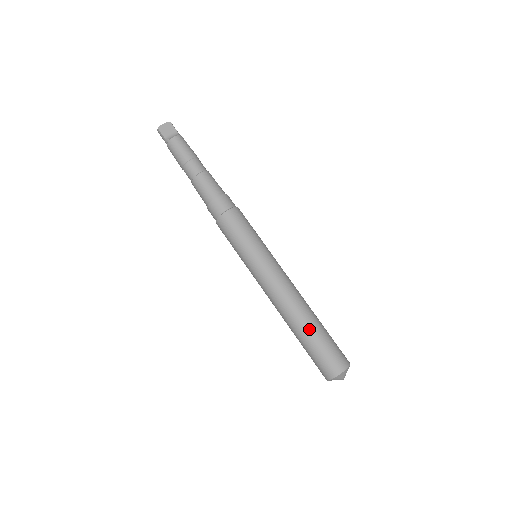
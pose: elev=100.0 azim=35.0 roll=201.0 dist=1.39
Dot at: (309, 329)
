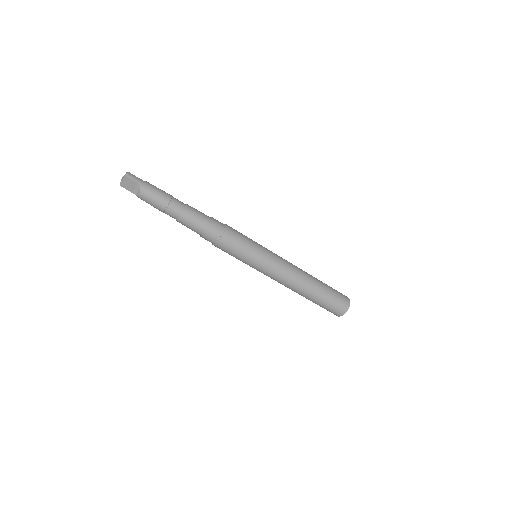
Dot at: (312, 299)
